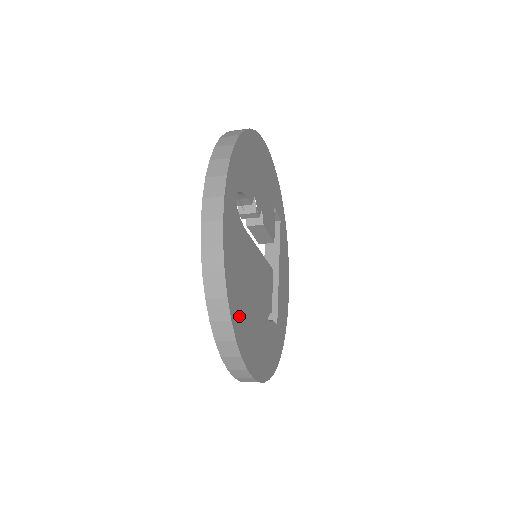
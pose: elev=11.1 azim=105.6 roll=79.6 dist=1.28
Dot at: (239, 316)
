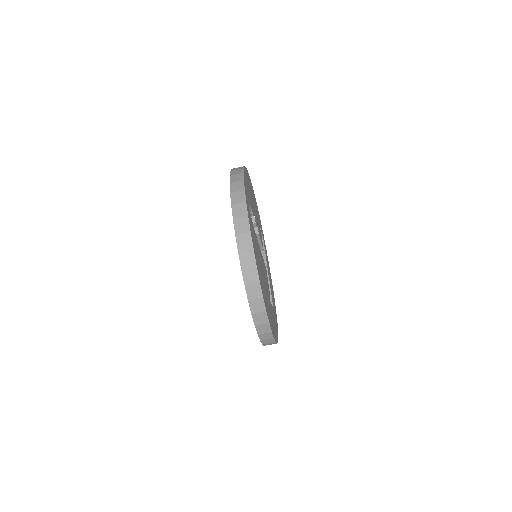
Dot at: (261, 283)
